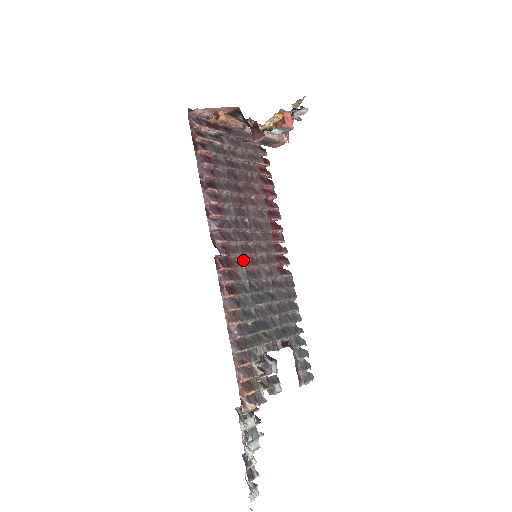
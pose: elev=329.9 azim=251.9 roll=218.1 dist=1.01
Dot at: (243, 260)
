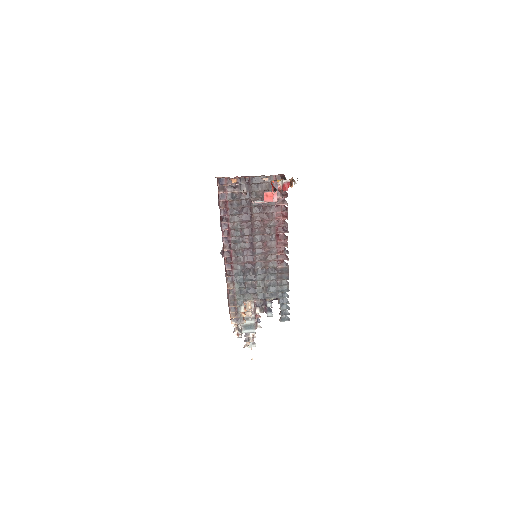
Dot at: (244, 258)
